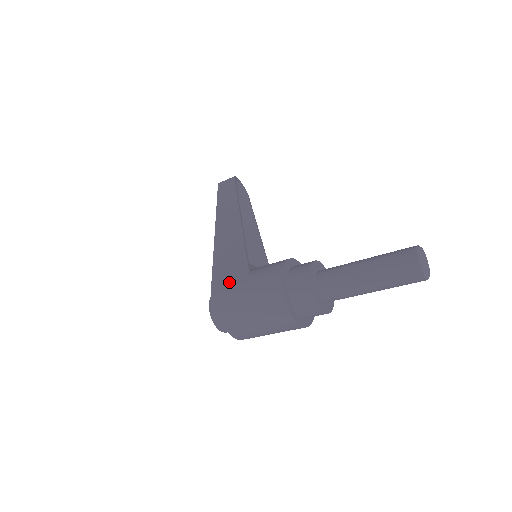
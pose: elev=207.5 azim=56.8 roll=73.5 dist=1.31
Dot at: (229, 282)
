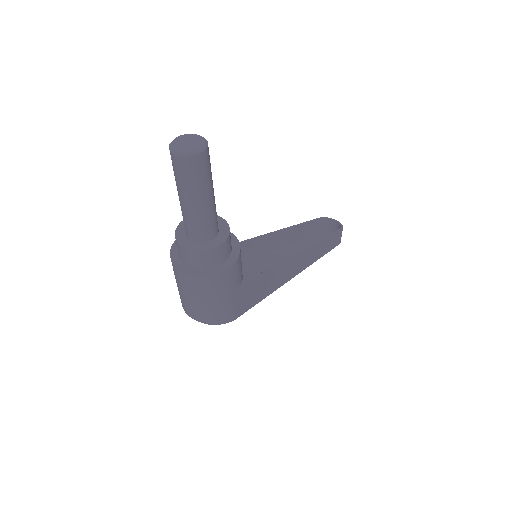
Dot at: occluded
